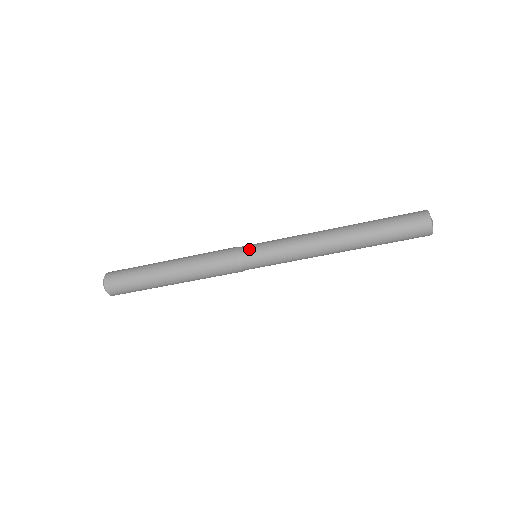
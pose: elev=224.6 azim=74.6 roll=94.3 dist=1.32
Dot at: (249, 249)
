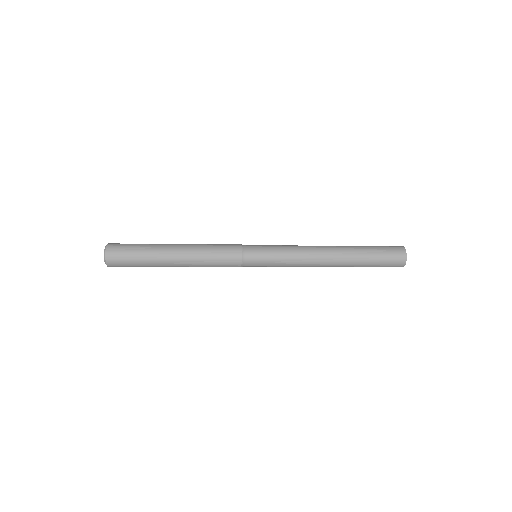
Dot at: (253, 247)
